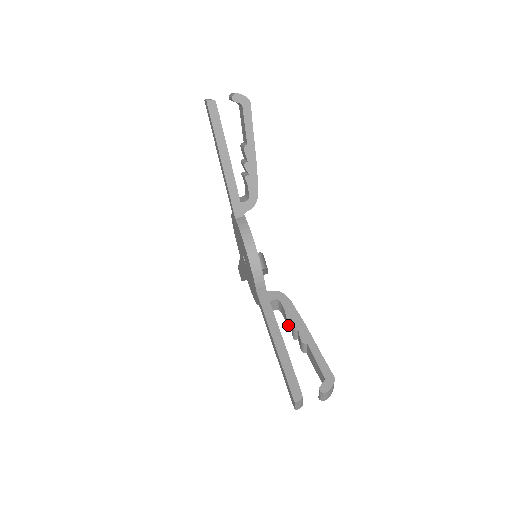
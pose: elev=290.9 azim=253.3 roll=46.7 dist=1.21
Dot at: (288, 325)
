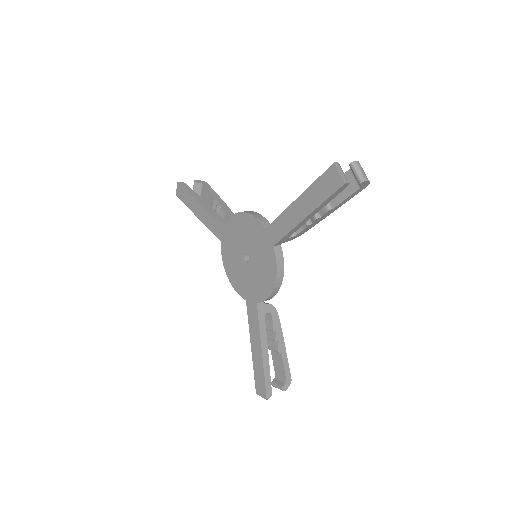
Dot at: occluded
